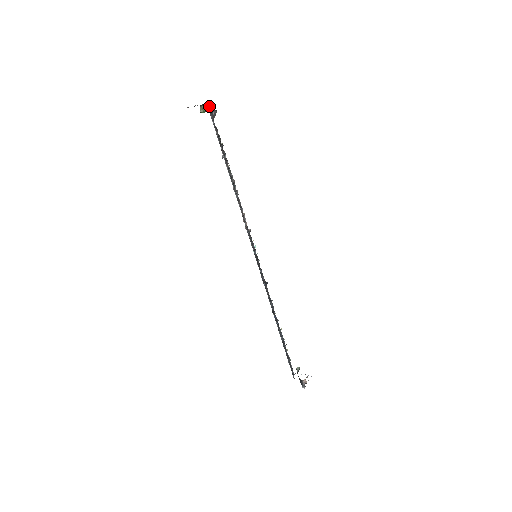
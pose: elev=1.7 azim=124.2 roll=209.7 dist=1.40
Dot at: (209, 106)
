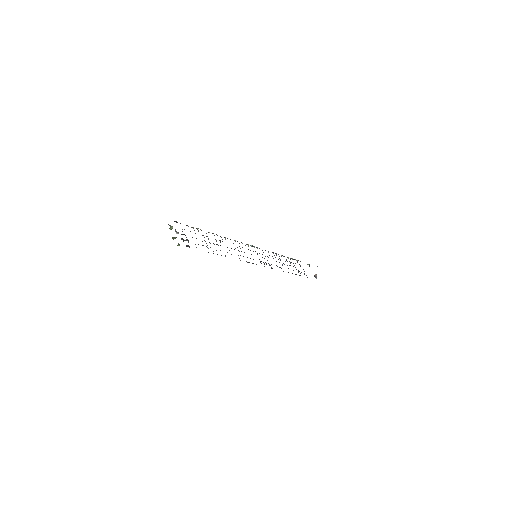
Dot at: occluded
